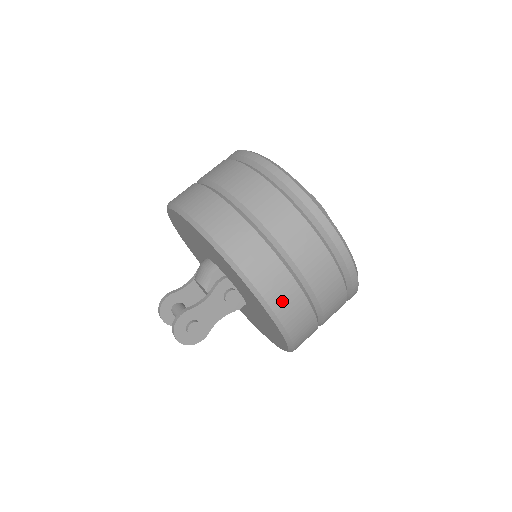
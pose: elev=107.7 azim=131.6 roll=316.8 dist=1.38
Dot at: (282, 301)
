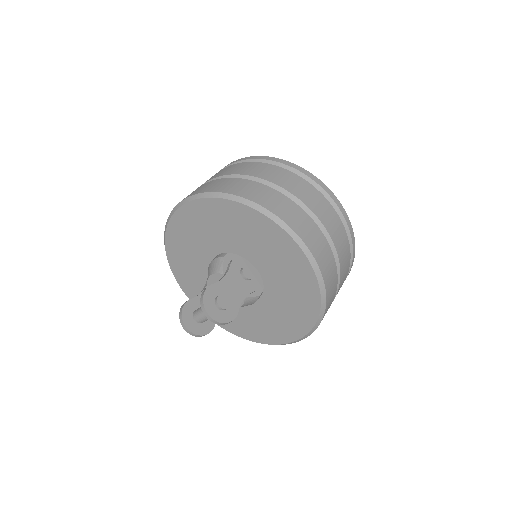
Dot at: (295, 220)
